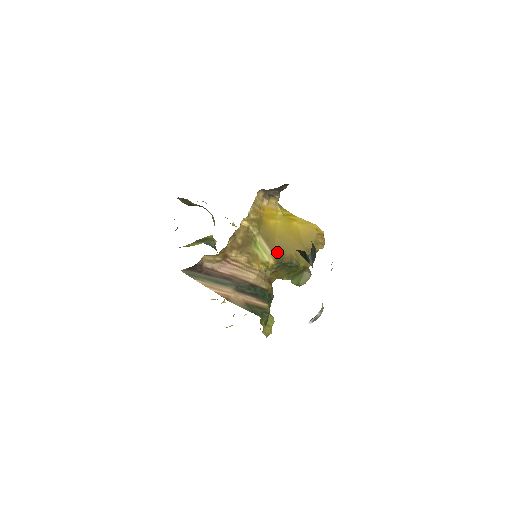
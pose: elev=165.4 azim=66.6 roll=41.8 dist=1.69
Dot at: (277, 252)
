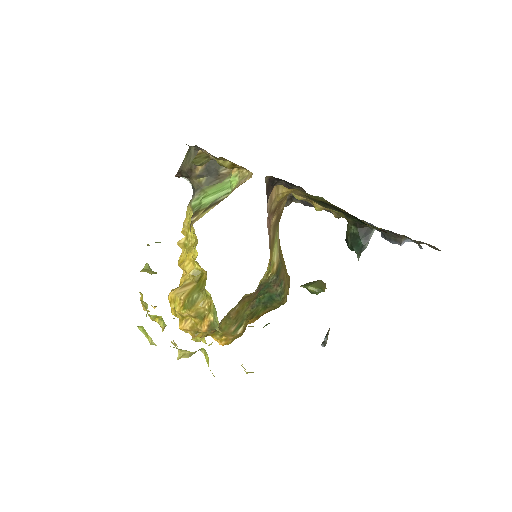
Dot at: (280, 259)
